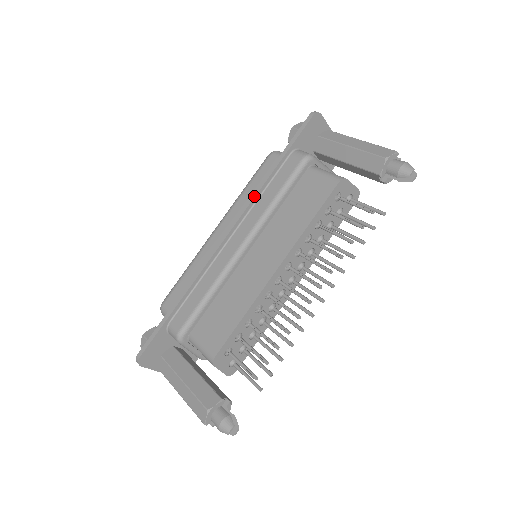
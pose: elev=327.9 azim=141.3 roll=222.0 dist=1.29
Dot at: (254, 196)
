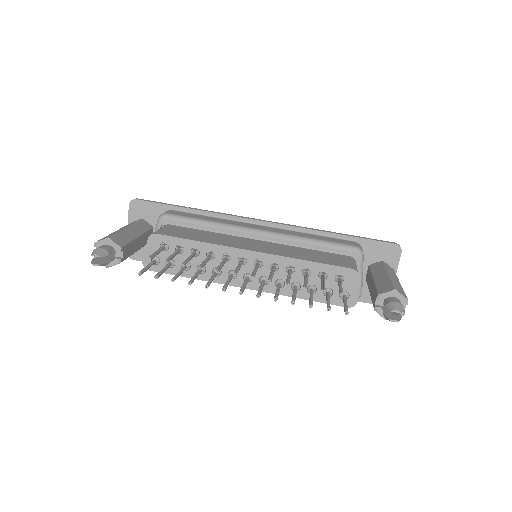
Dot at: (304, 227)
